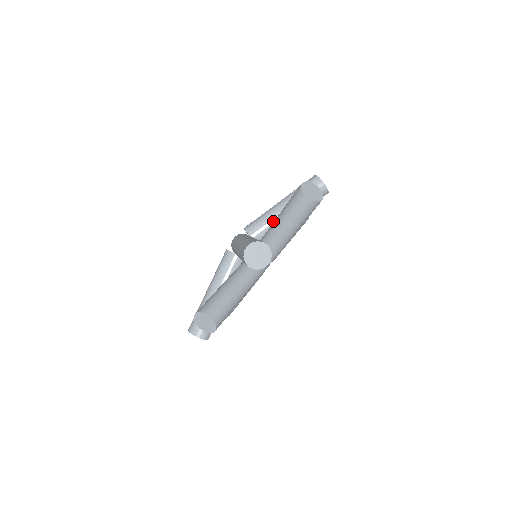
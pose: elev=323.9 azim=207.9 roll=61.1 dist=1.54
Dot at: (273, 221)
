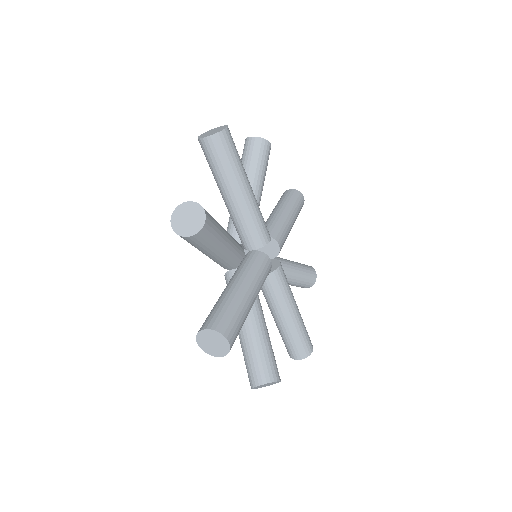
Dot at: occluded
